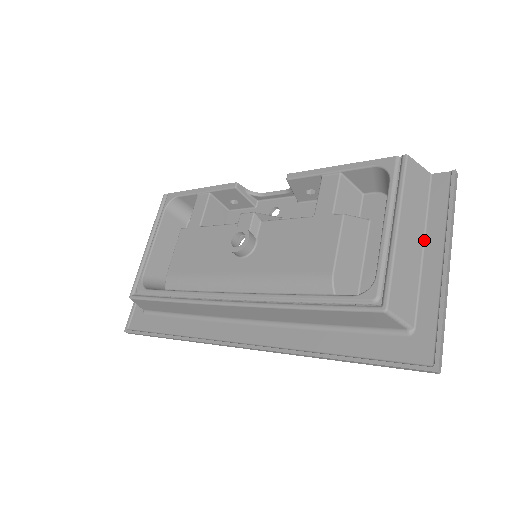
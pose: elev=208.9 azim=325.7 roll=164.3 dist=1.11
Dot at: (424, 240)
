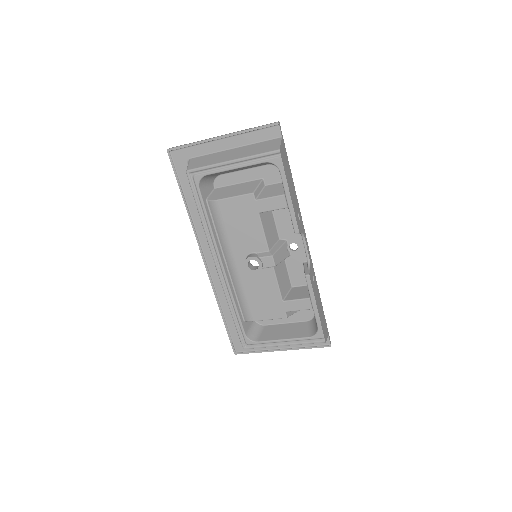
Dot at: occluded
